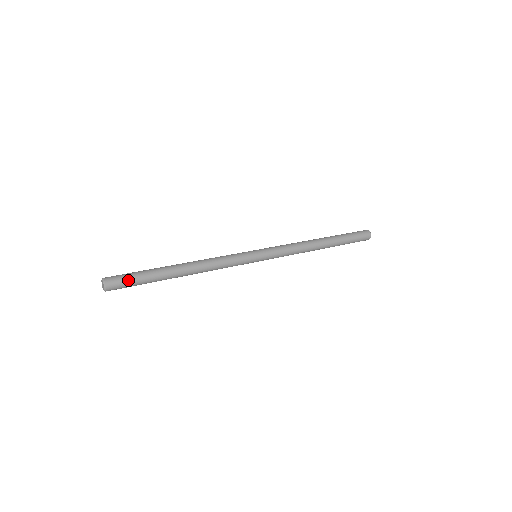
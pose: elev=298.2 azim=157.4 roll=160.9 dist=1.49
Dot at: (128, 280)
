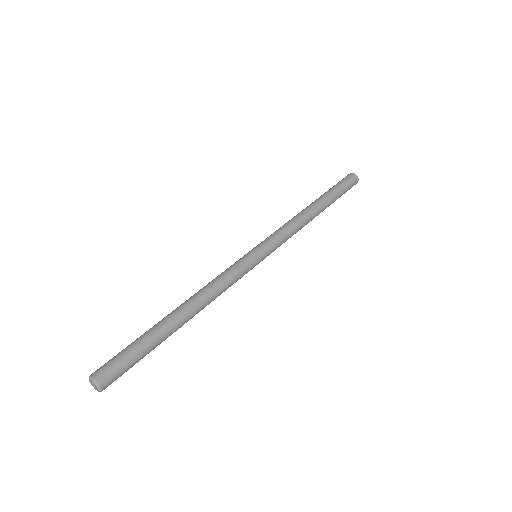
Dot at: (121, 358)
